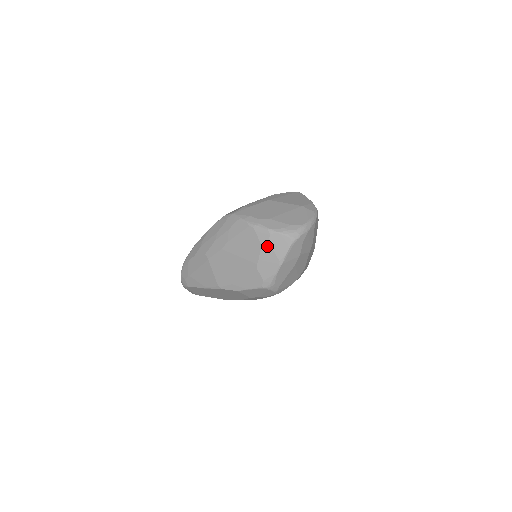
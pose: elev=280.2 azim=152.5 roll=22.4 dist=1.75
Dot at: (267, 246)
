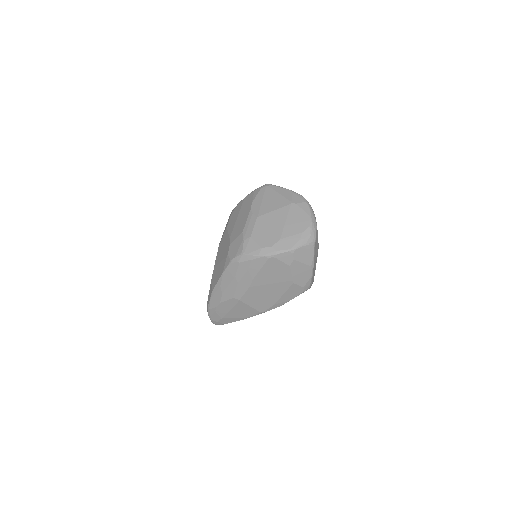
Dot at: (295, 263)
